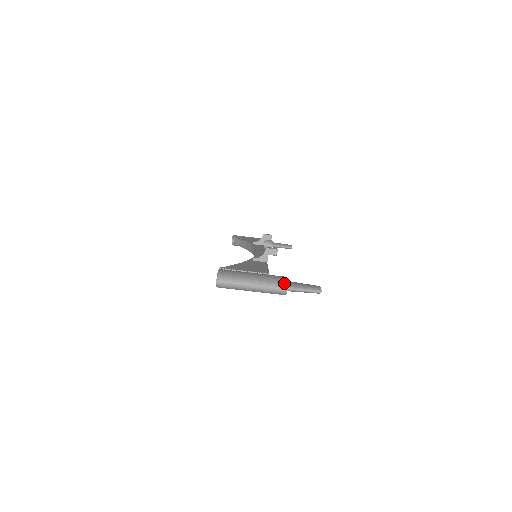
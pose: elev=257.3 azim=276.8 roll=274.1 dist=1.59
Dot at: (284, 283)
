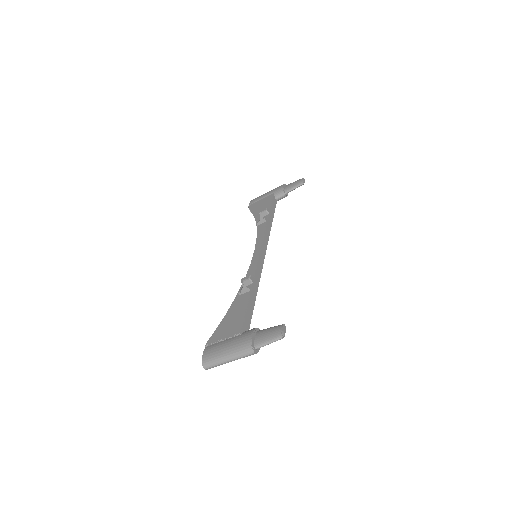
Dot at: (249, 348)
